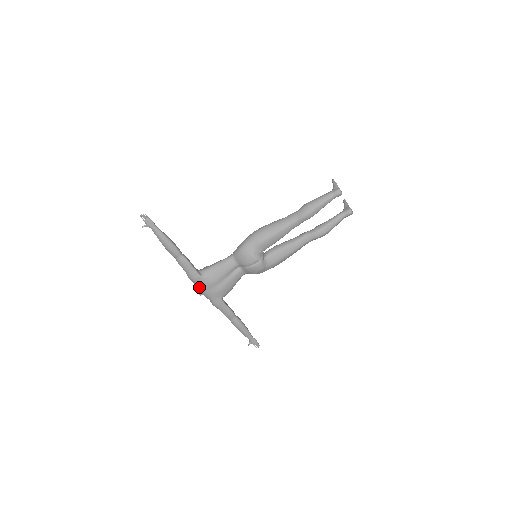
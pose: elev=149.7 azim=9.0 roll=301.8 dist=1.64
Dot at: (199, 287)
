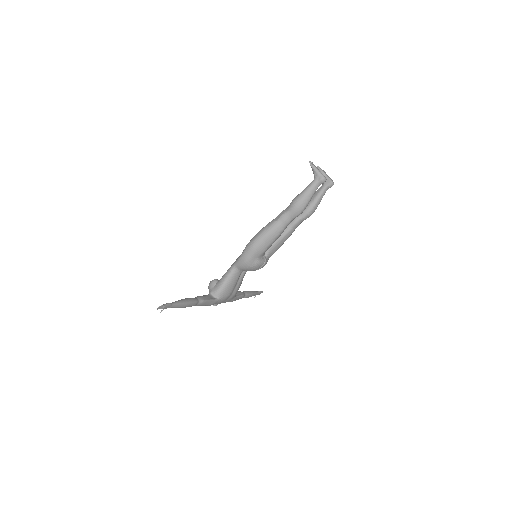
Dot at: occluded
